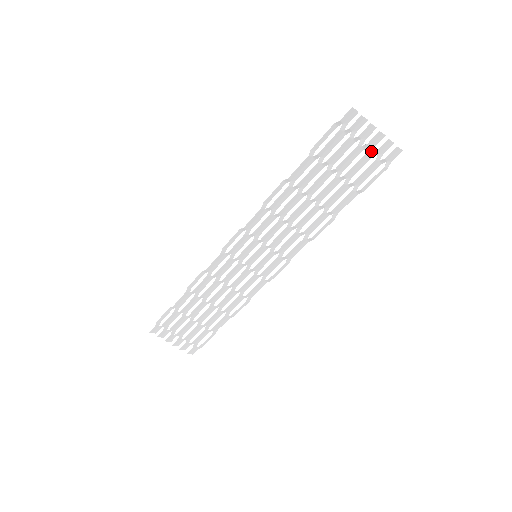
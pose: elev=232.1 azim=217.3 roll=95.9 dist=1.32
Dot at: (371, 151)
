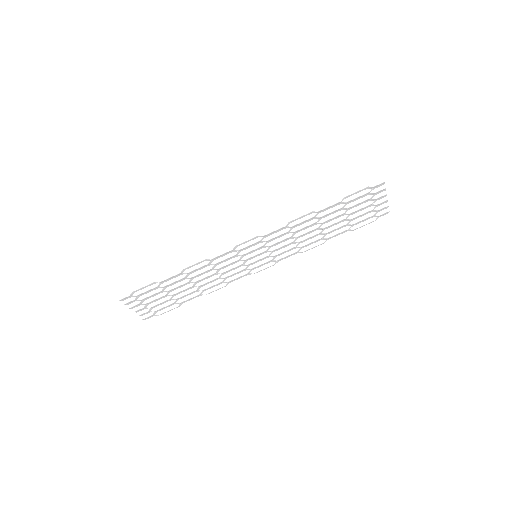
Dot at: occluded
